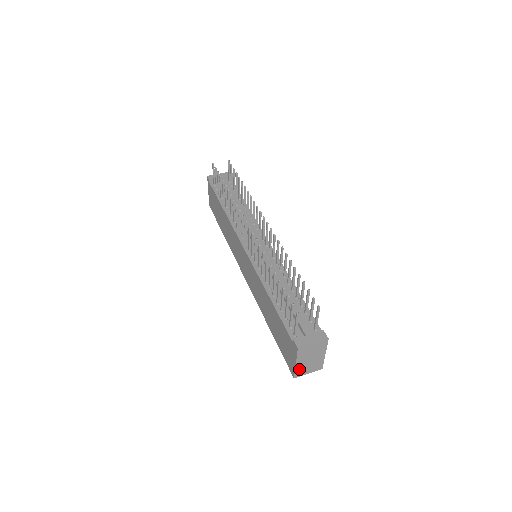
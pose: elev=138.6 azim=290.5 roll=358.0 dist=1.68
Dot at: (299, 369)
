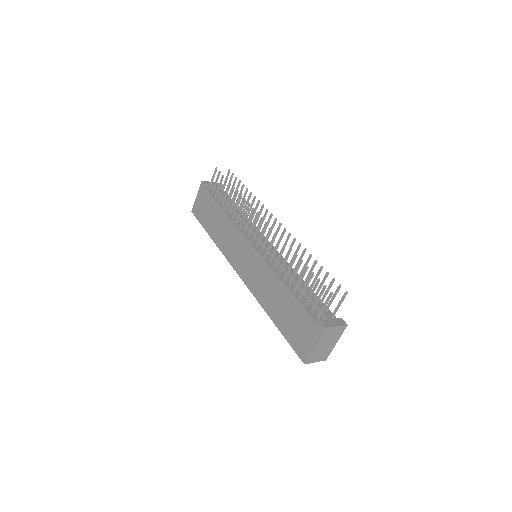
Dot at: (313, 354)
